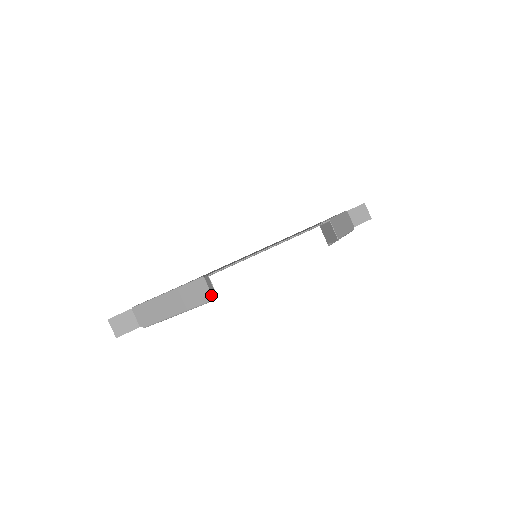
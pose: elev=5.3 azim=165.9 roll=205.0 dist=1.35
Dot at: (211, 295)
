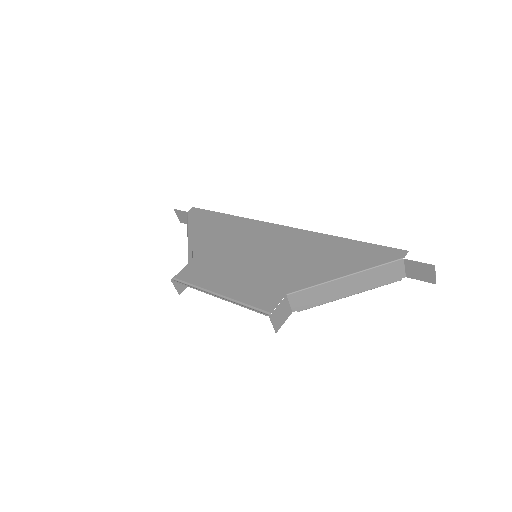
Dot at: occluded
